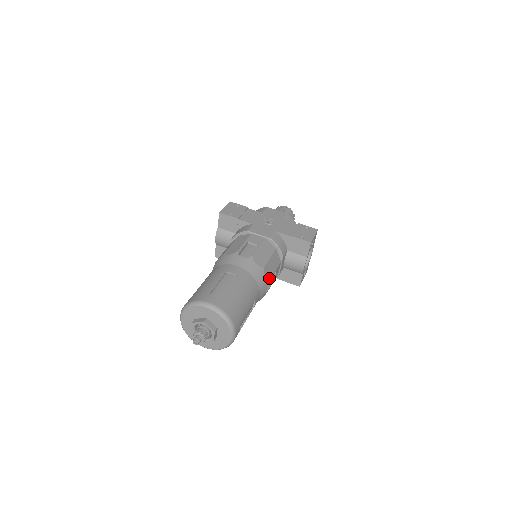
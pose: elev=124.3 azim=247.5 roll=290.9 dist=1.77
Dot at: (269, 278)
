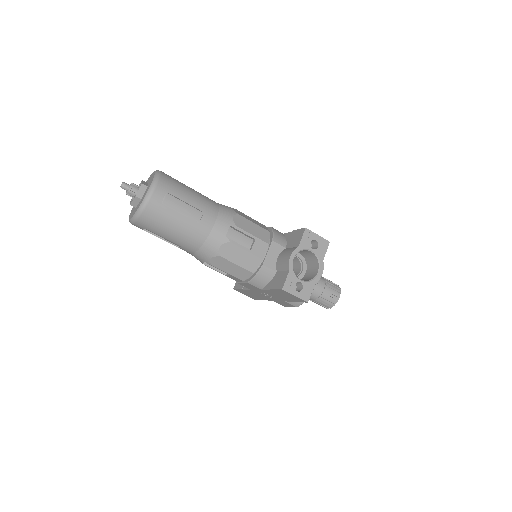
Dot at: (237, 225)
